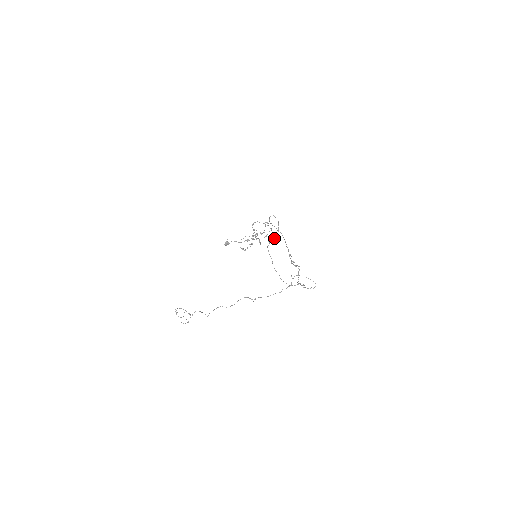
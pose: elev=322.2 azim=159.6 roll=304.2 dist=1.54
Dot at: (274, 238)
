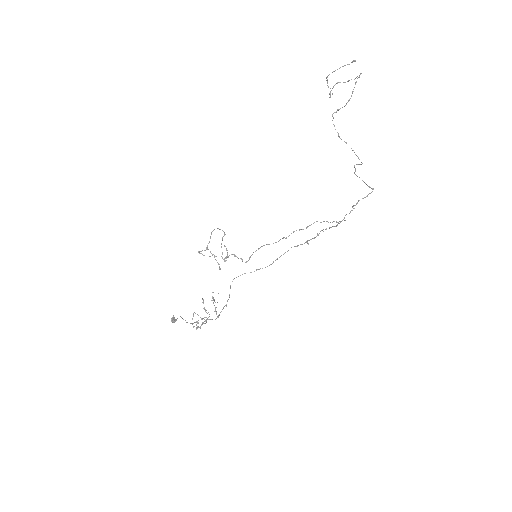
Dot at: (339, 109)
